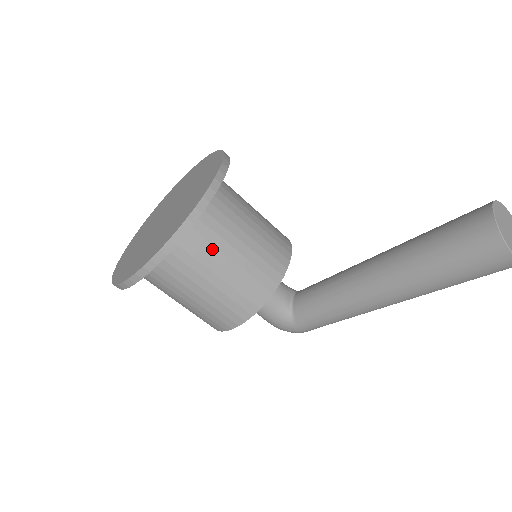
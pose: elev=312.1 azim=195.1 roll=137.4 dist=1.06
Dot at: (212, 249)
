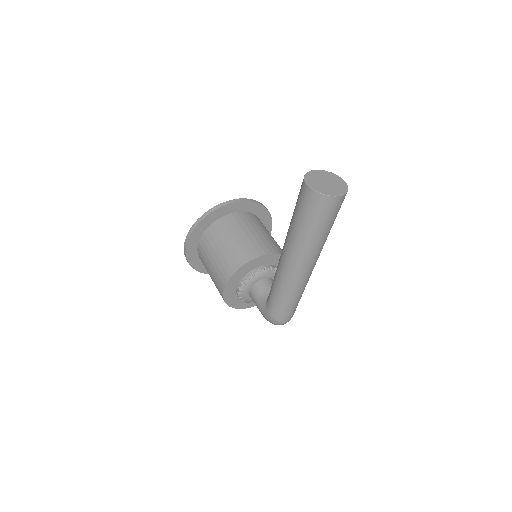
Dot at: (222, 234)
